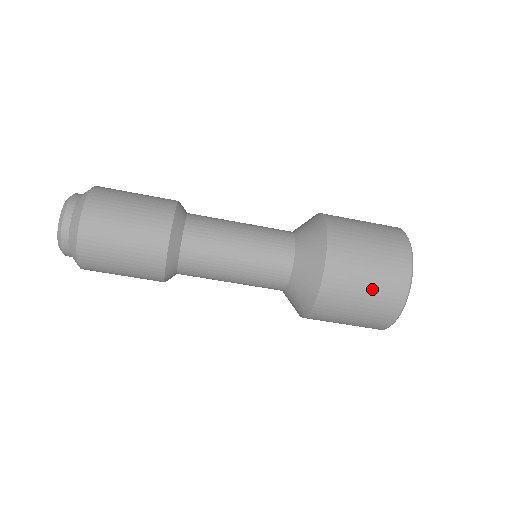
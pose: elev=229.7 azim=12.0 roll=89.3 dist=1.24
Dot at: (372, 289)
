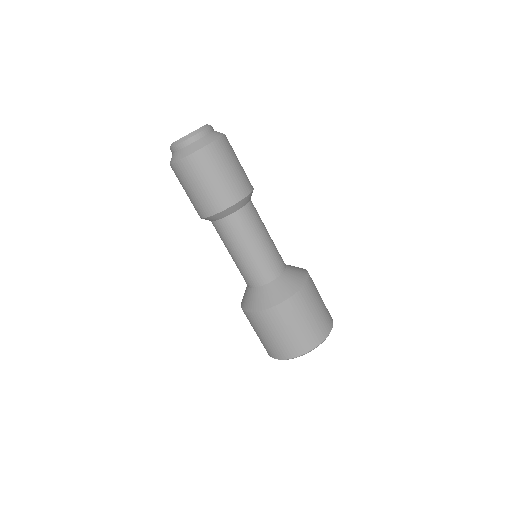
Dot at: (292, 334)
